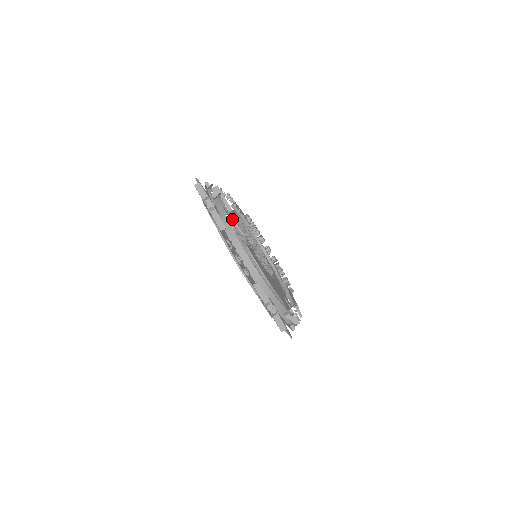
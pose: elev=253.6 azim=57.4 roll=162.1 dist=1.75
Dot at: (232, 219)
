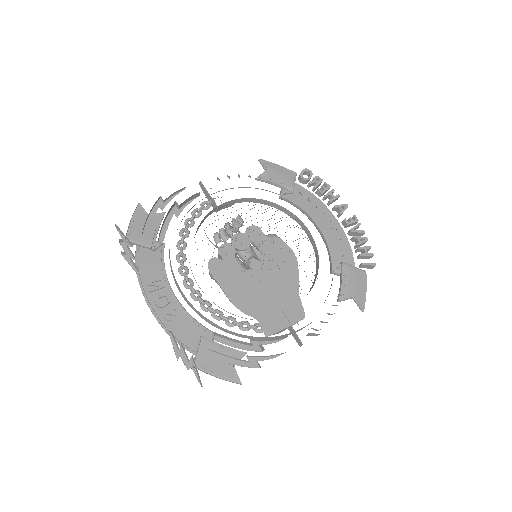
Dot at: occluded
